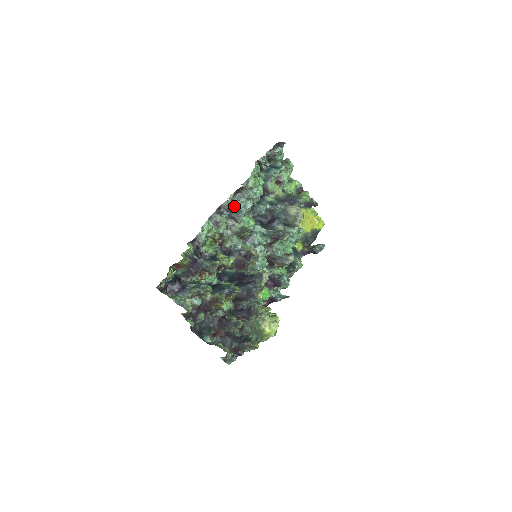
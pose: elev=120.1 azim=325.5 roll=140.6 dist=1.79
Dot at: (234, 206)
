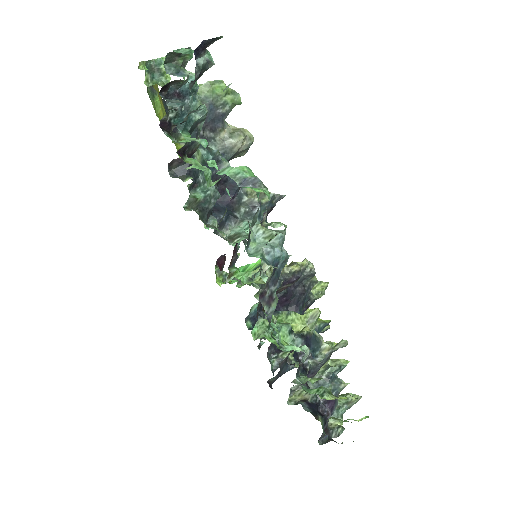
Dot at: occluded
